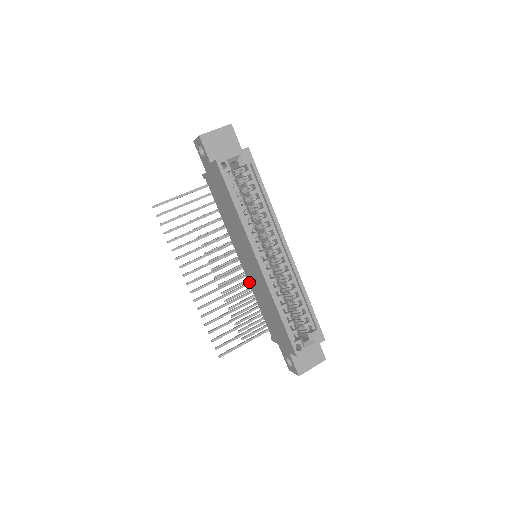
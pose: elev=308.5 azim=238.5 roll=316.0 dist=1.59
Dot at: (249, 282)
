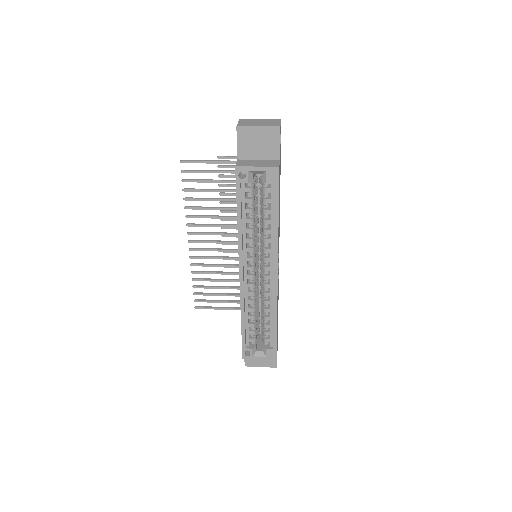
Dot at: occluded
